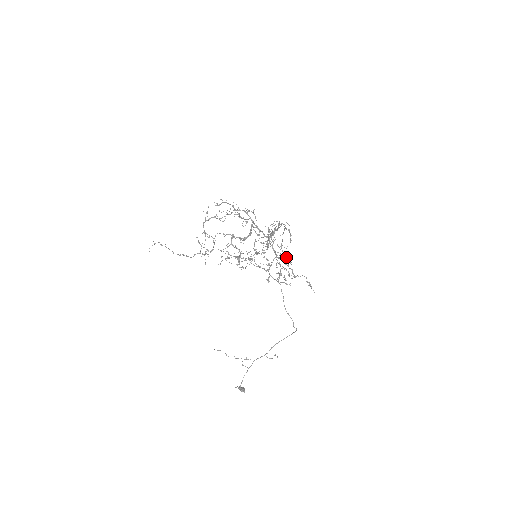
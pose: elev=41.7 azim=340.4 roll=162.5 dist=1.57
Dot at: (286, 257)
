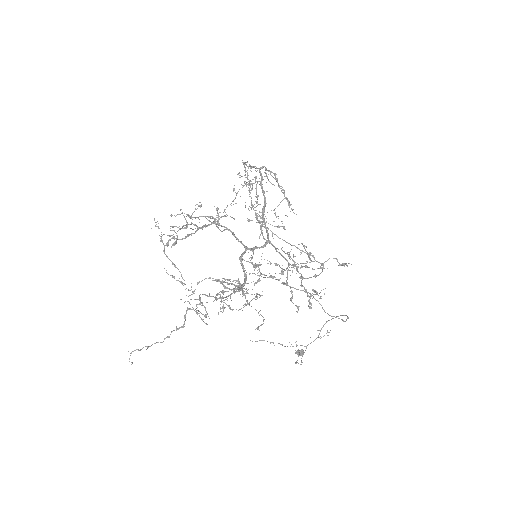
Dot at: (281, 191)
